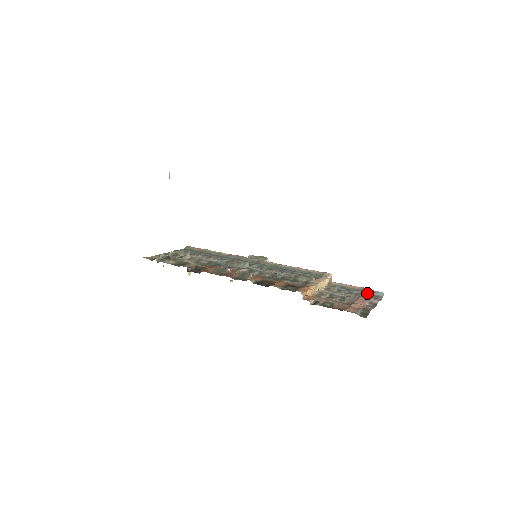
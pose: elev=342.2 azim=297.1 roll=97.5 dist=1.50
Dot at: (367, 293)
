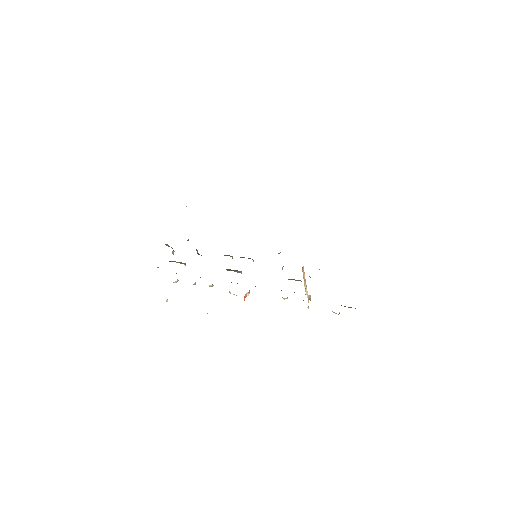
Dot at: occluded
